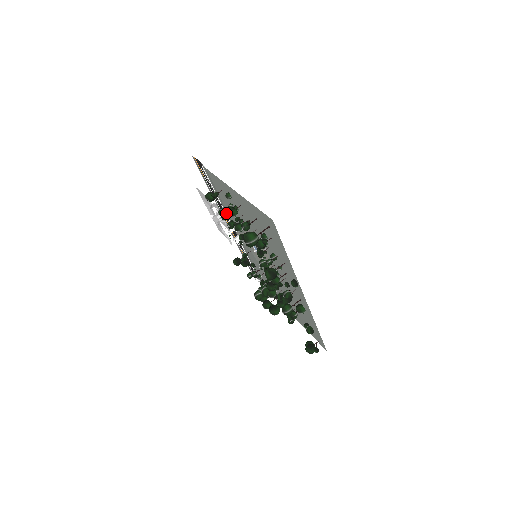
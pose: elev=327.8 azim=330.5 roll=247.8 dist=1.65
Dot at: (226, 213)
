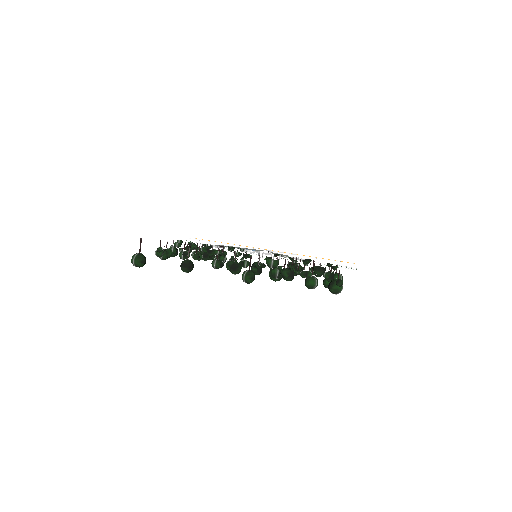
Dot at: occluded
